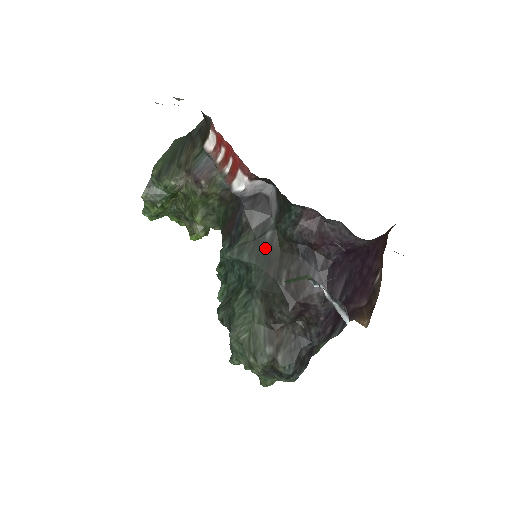
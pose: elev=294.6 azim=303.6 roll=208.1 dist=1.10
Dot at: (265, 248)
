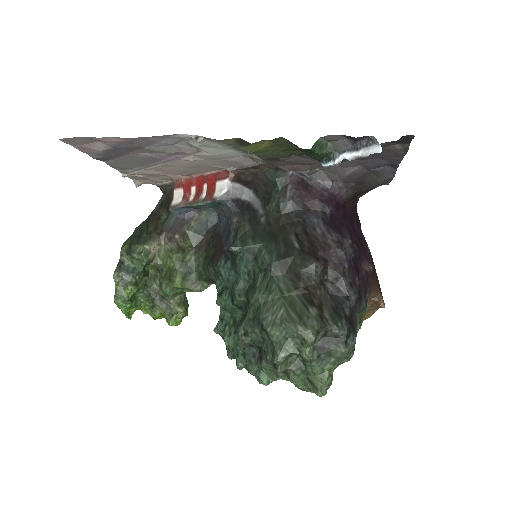
Dot at: (265, 229)
